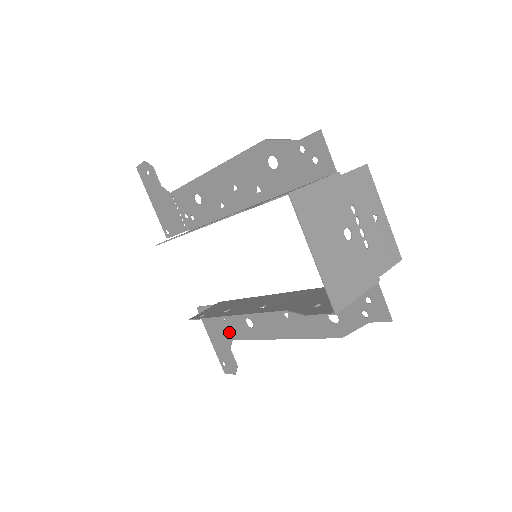
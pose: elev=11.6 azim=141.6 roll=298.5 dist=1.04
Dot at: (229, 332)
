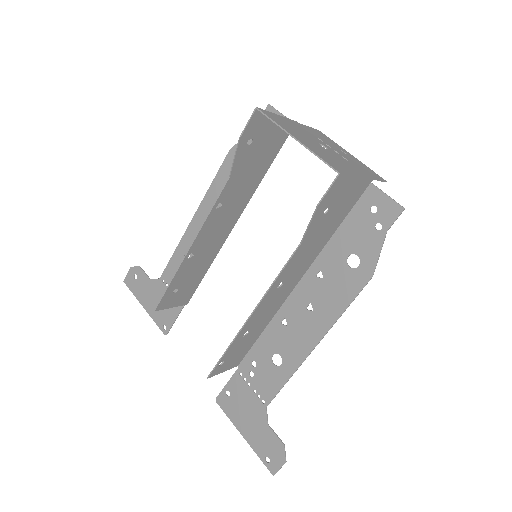
Dot at: (259, 398)
